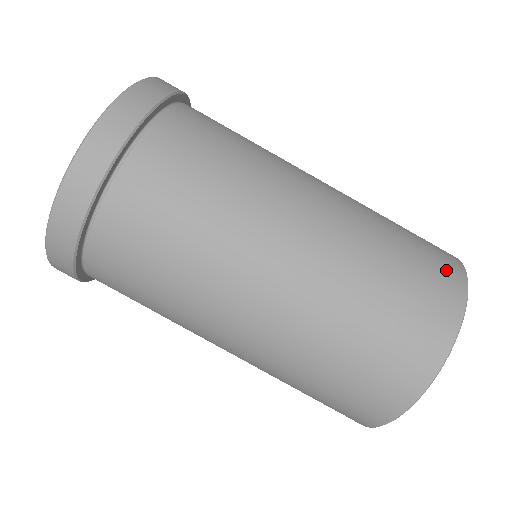
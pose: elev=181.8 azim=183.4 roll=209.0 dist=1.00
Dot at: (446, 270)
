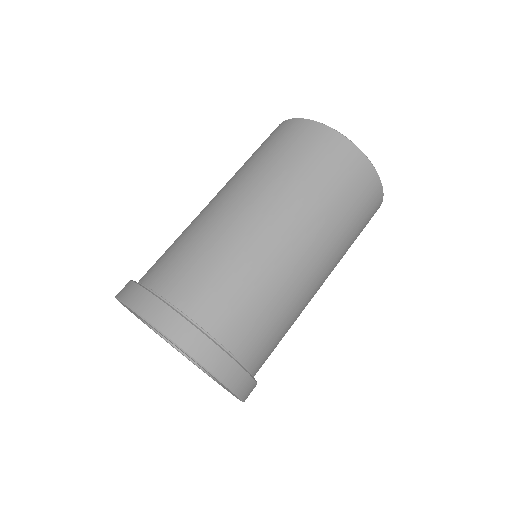
Dot at: (357, 168)
